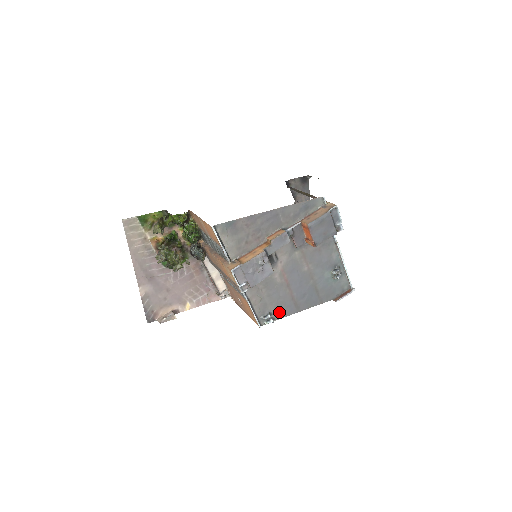
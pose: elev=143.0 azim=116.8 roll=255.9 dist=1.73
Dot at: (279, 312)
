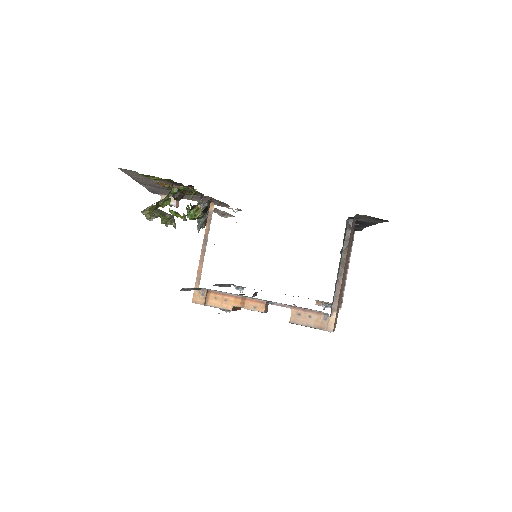
Dot at: occluded
